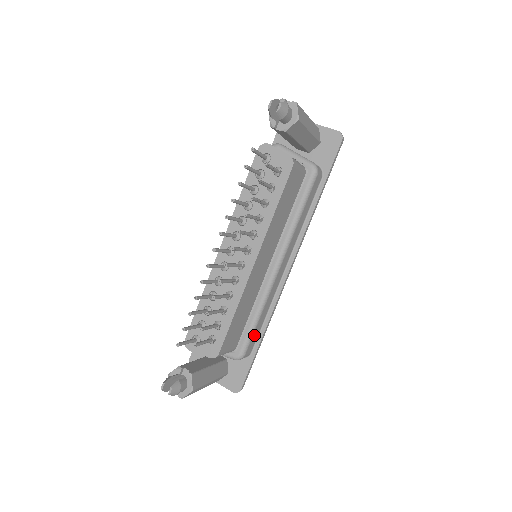
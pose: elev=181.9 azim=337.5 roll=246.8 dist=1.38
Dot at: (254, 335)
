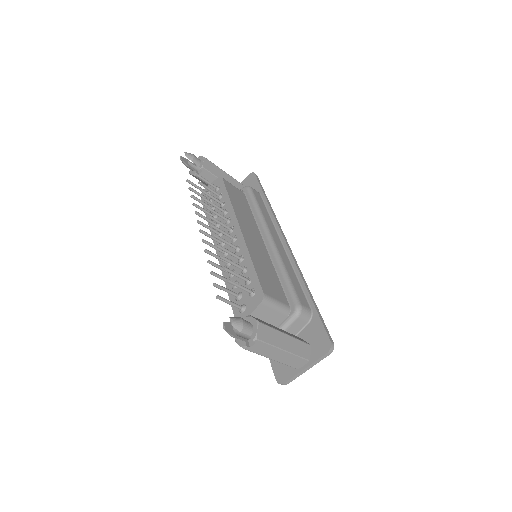
Dot at: (297, 290)
